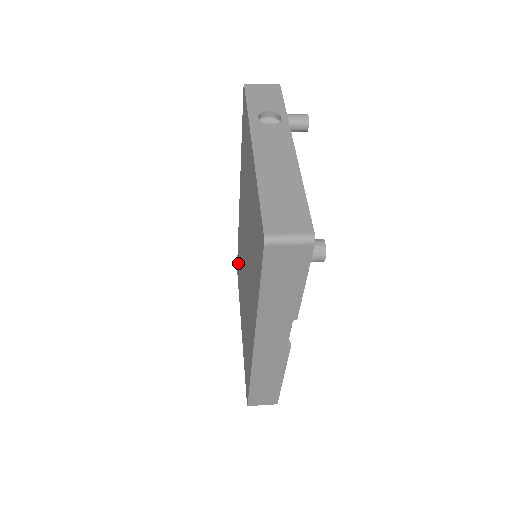
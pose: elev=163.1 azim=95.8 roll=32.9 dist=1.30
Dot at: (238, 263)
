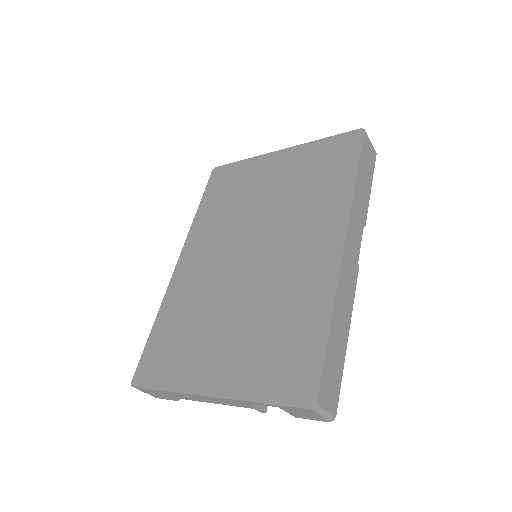
Dot at: (156, 351)
